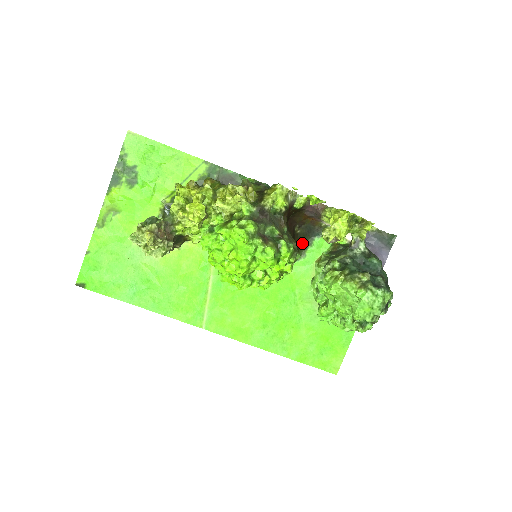
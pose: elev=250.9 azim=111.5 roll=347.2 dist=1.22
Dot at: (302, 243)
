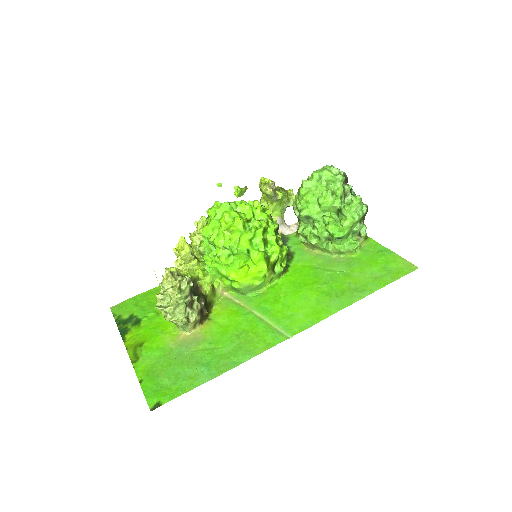
Dot at: occluded
